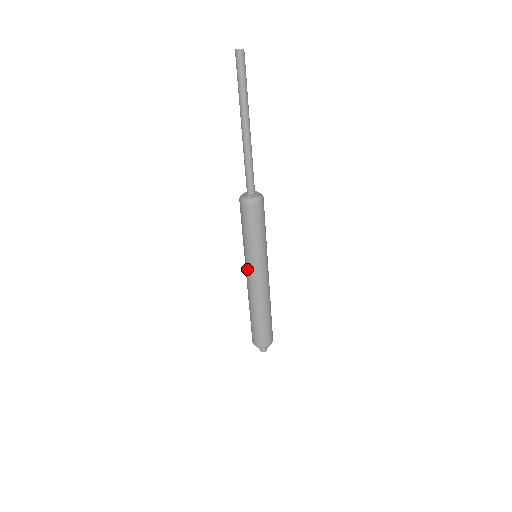
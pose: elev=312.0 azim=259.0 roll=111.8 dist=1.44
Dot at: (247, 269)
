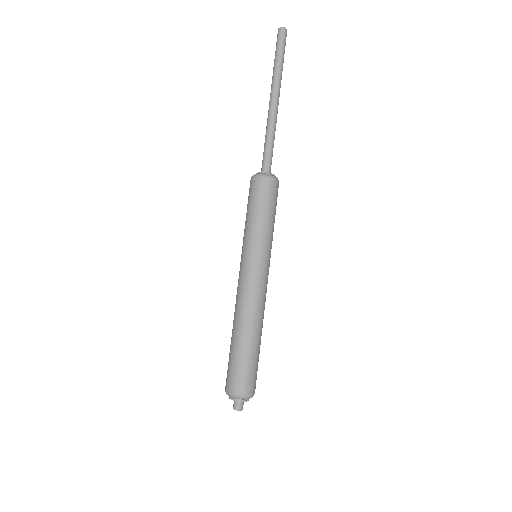
Dot at: (240, 267)
